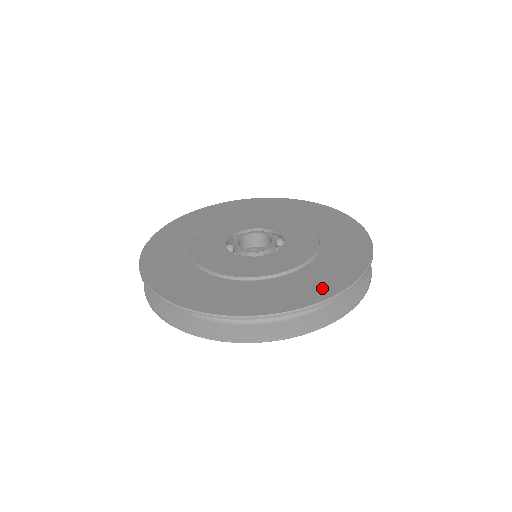
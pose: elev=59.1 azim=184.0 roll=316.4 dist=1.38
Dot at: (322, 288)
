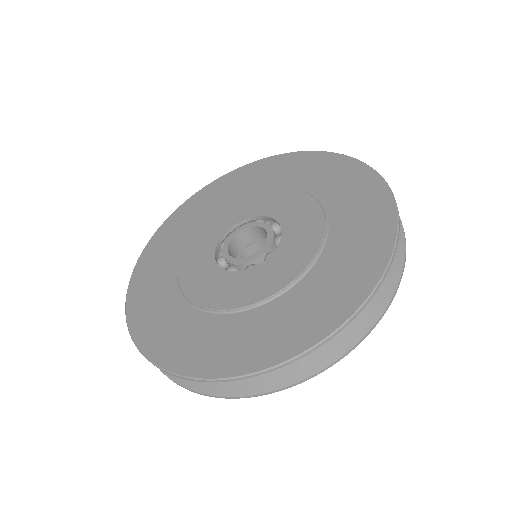
Dot at: (358, 277)
